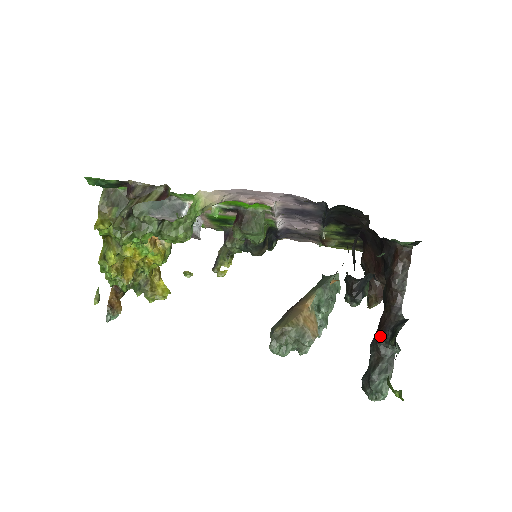
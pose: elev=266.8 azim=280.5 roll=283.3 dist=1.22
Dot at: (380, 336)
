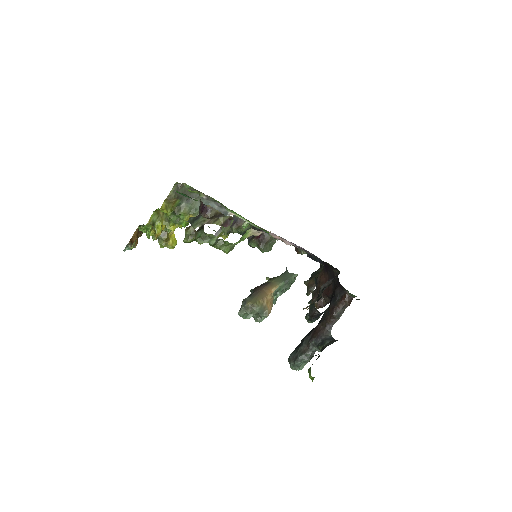
Dot at: (313, 339)
